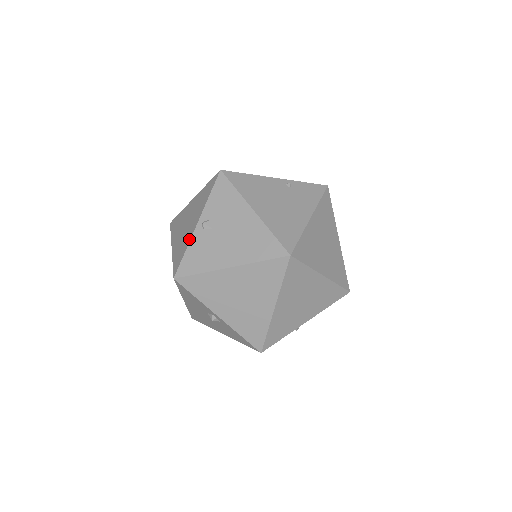
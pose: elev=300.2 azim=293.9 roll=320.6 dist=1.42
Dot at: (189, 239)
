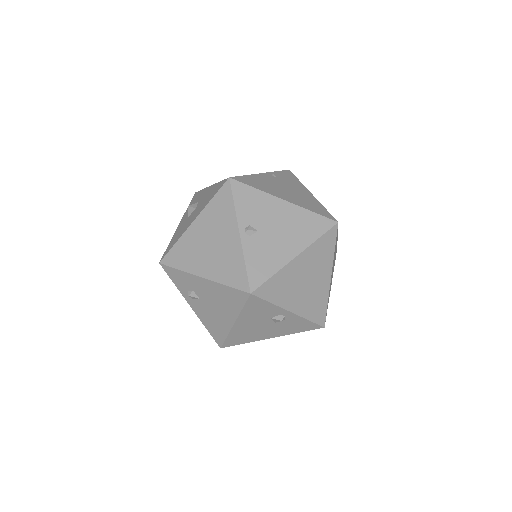
Dot at: (240, 251)
